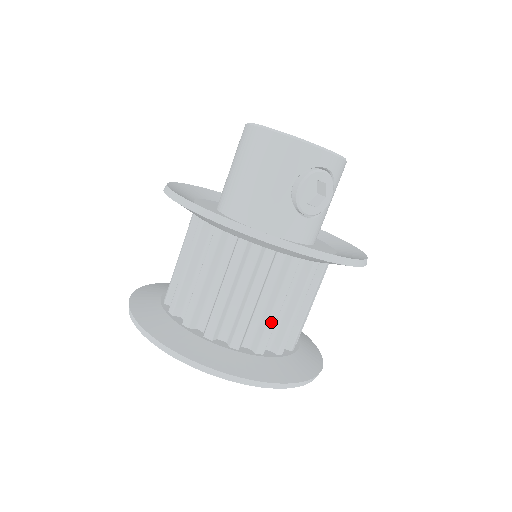
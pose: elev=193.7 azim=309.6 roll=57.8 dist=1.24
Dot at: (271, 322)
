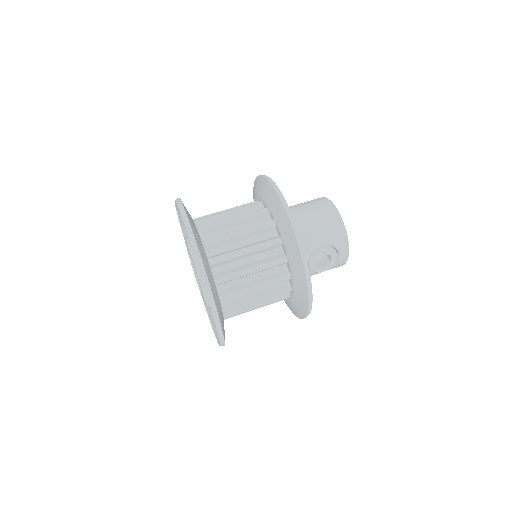
Dot at: (244, 291)
